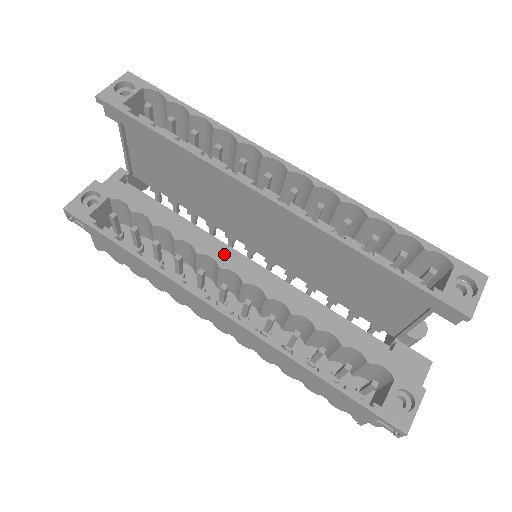
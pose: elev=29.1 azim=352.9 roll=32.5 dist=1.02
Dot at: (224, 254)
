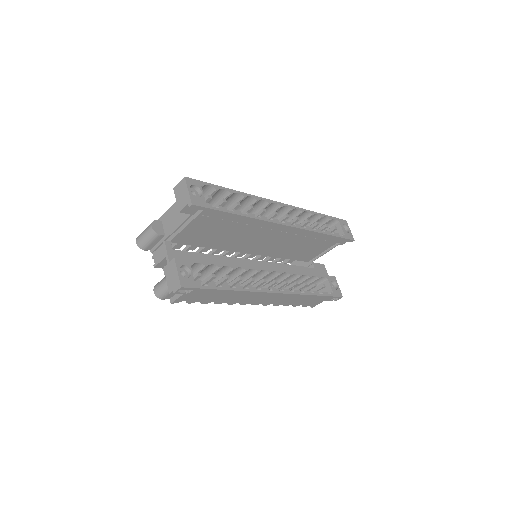
Dot at: (246, 264)
